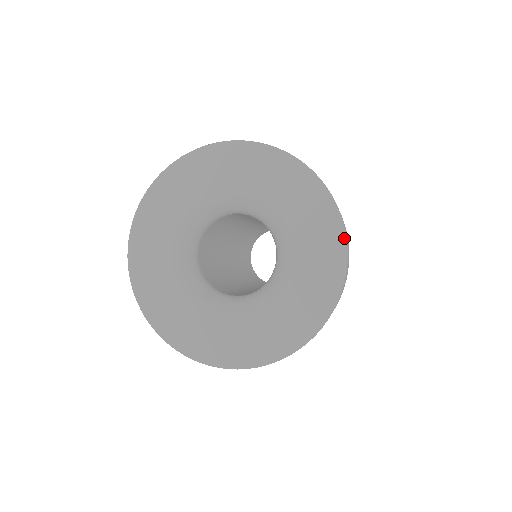
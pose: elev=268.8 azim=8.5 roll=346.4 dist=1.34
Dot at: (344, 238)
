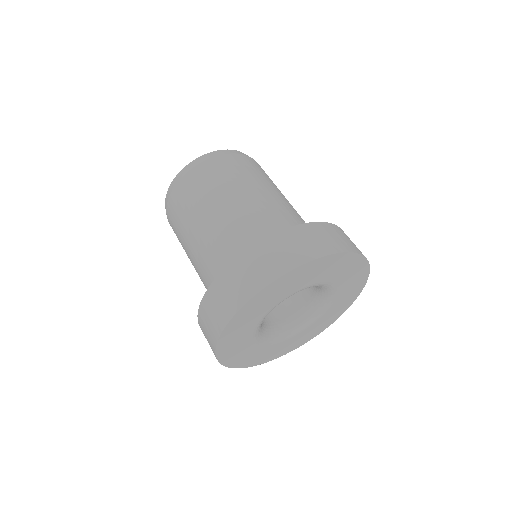
Dot at: (369, 270)
